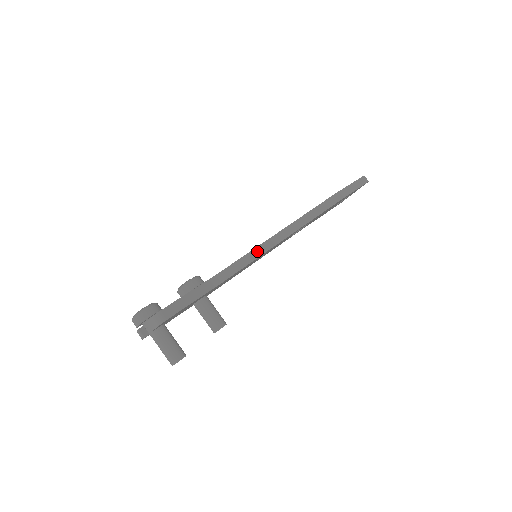
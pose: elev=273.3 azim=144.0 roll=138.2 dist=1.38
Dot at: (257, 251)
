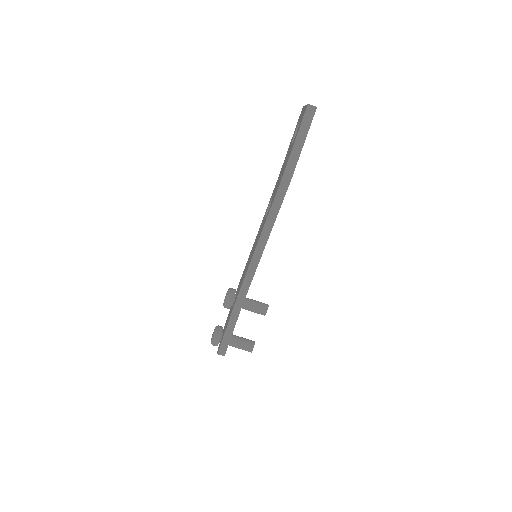
Dot at: (250, 272)
